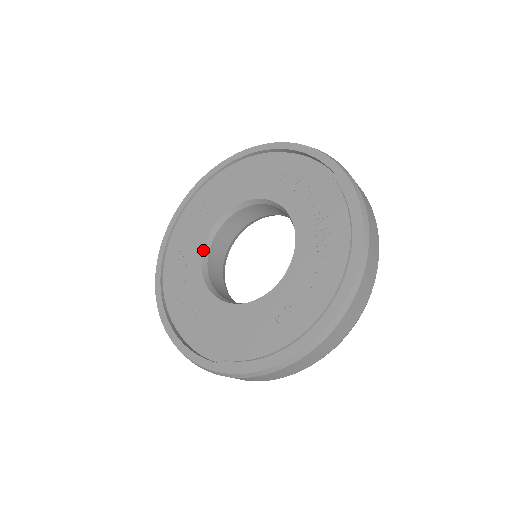
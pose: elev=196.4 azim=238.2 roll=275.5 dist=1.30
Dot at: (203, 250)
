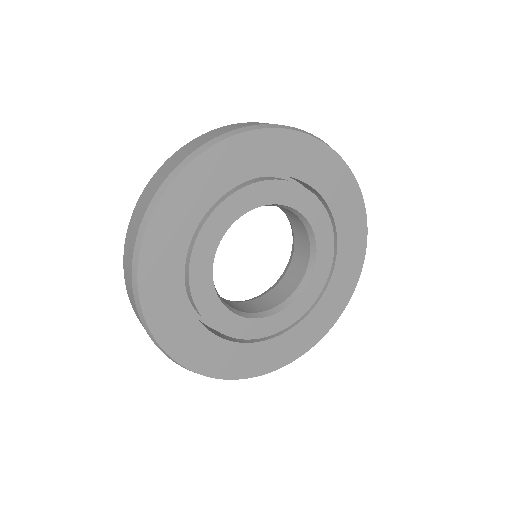
Dot at: (250, 299)
